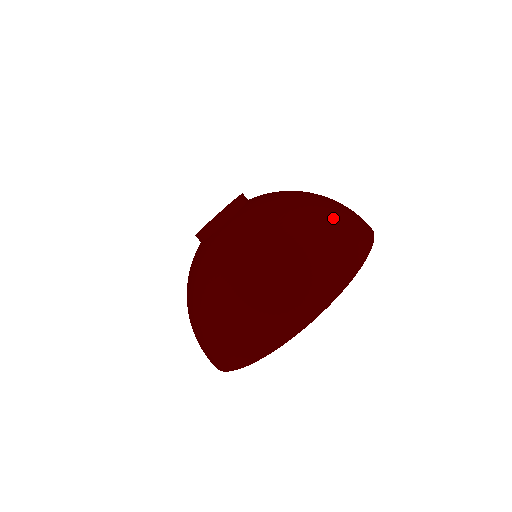
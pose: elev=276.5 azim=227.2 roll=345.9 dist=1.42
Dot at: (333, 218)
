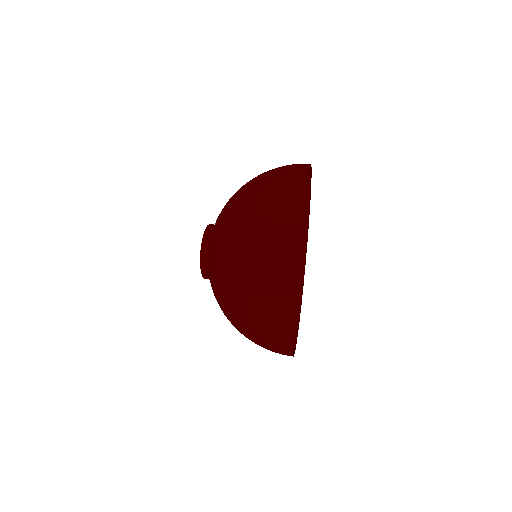
Dot at: (266, 176)
